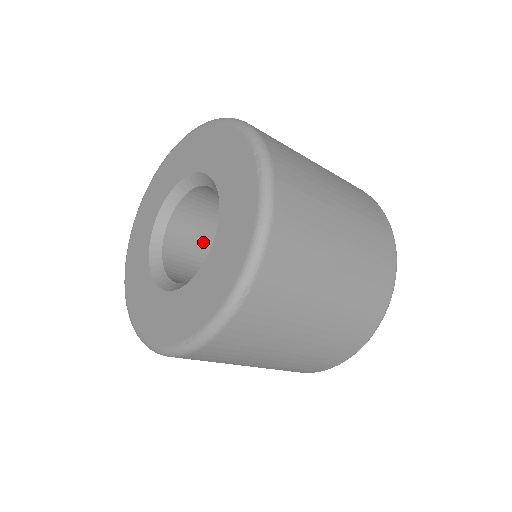
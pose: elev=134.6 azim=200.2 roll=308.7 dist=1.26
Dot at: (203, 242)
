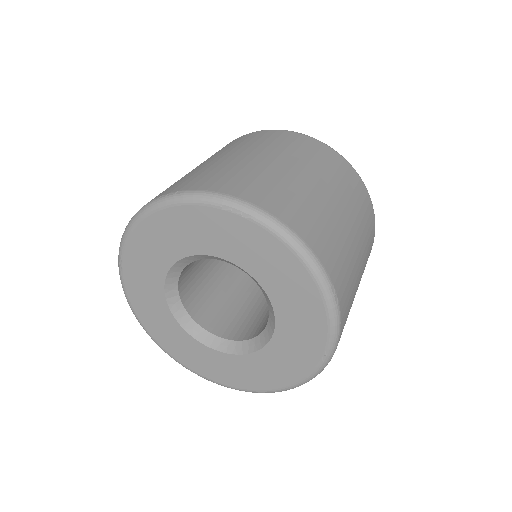
Dot at: (213, 292)
